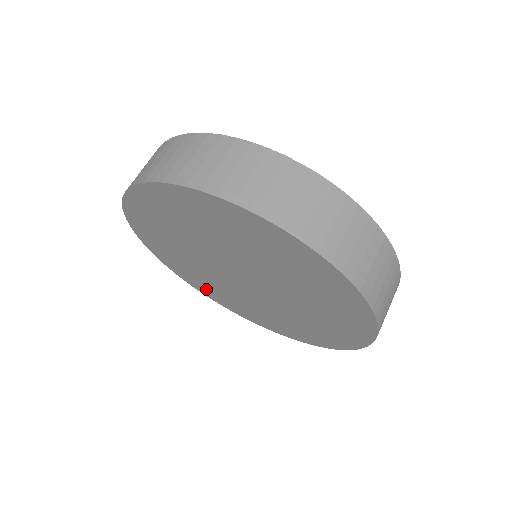
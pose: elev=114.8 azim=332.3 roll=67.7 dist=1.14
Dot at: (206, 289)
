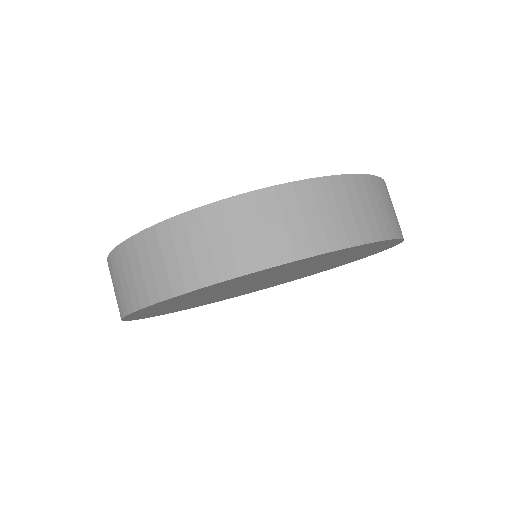
Dot at: occluded
